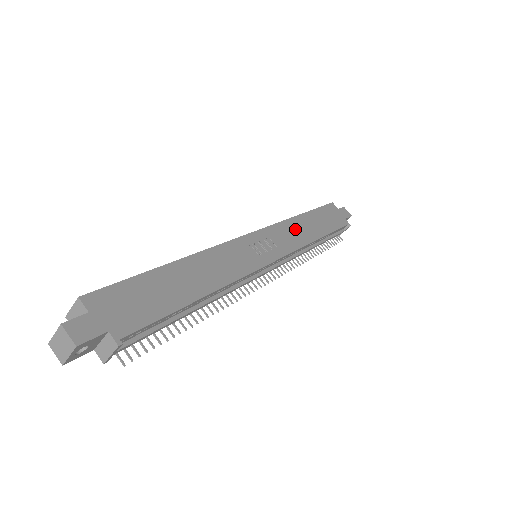
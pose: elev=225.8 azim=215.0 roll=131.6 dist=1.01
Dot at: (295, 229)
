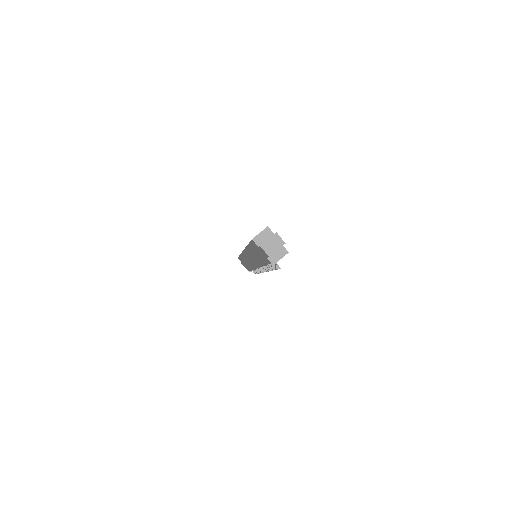
Dot at: occluded
